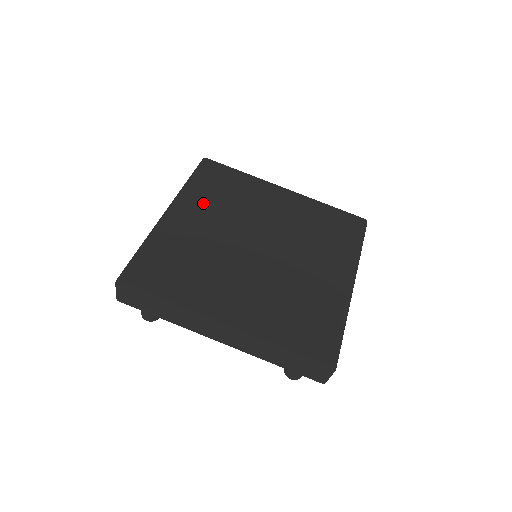
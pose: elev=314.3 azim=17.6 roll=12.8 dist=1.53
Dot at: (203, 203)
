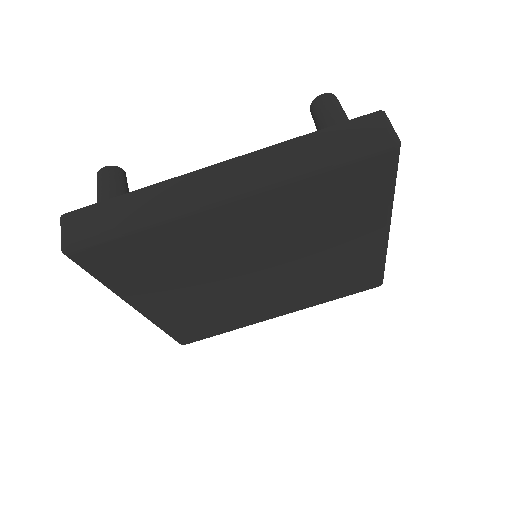
Dot at: (281, 213)
